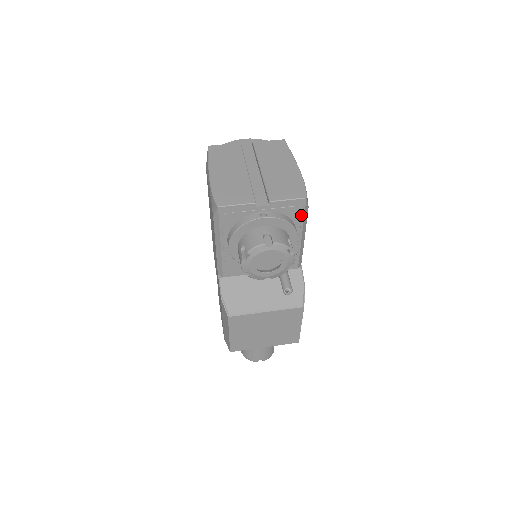
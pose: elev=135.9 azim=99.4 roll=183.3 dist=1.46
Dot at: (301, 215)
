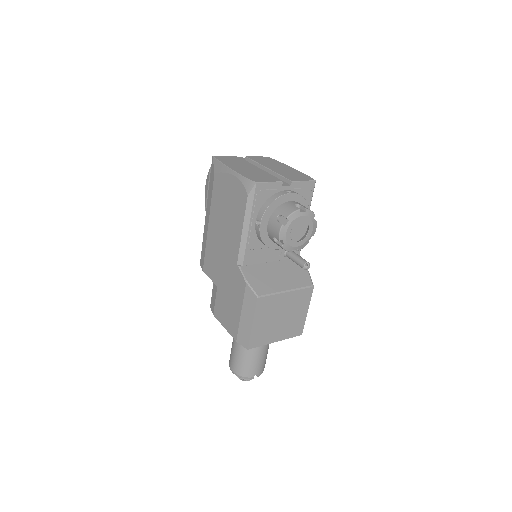
Dot at: (310, 198)
